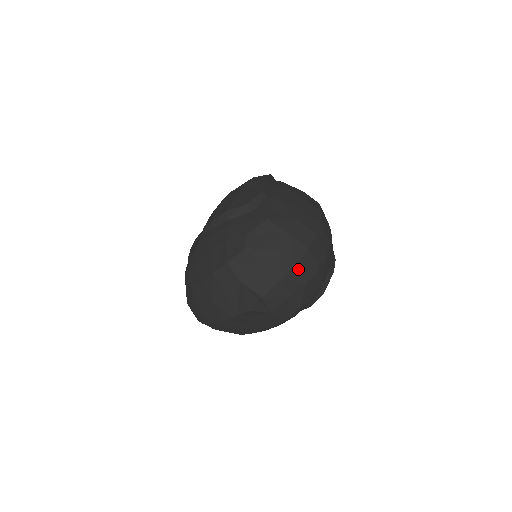
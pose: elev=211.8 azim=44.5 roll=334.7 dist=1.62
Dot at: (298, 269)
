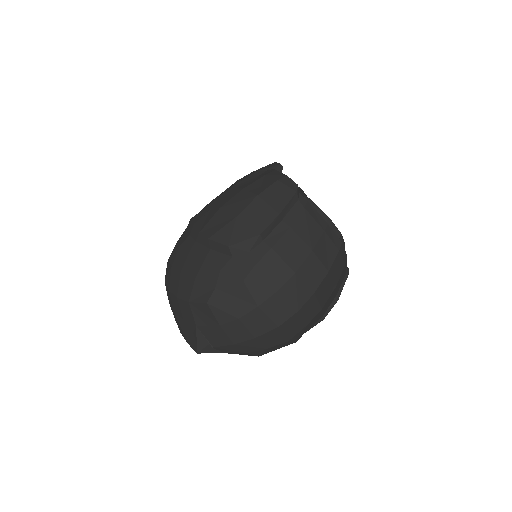
Dot at: (259, 340)
